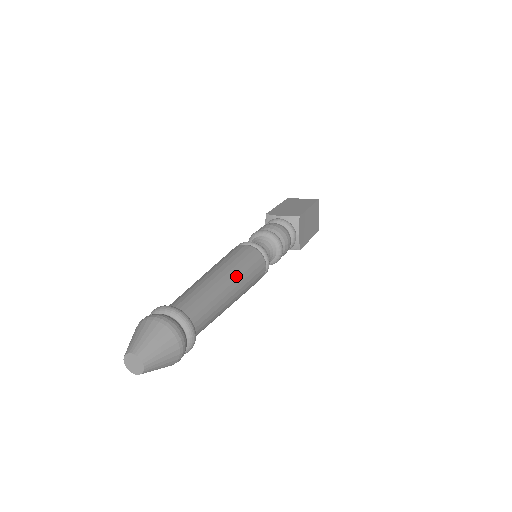
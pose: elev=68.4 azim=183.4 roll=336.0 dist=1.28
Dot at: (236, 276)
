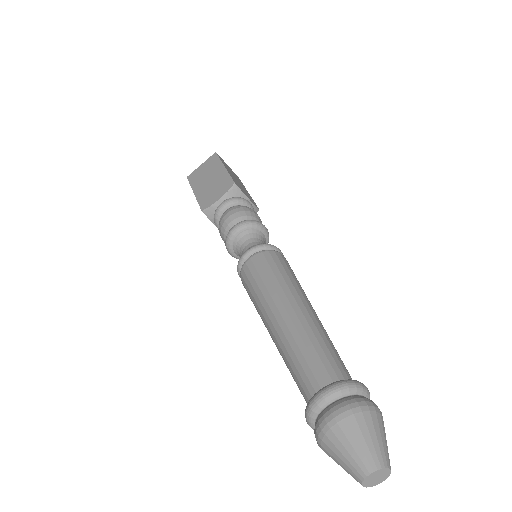
Dot at: occluded
